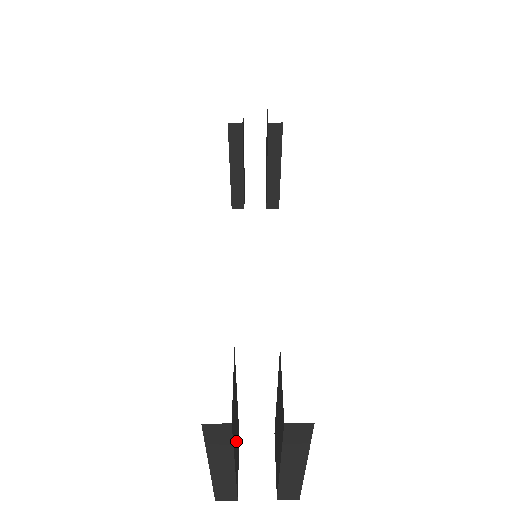
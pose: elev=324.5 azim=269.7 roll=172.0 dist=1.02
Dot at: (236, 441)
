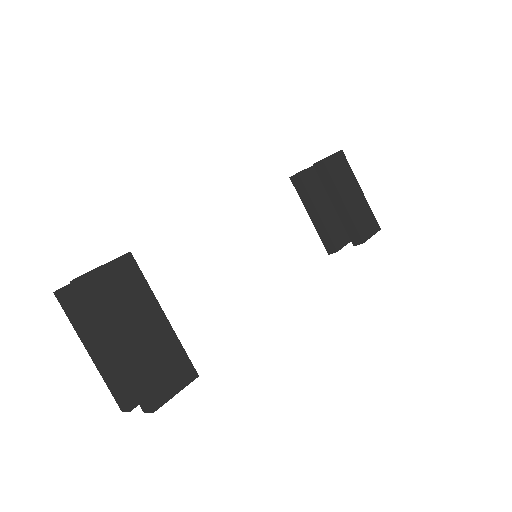
Dot at: occluded
